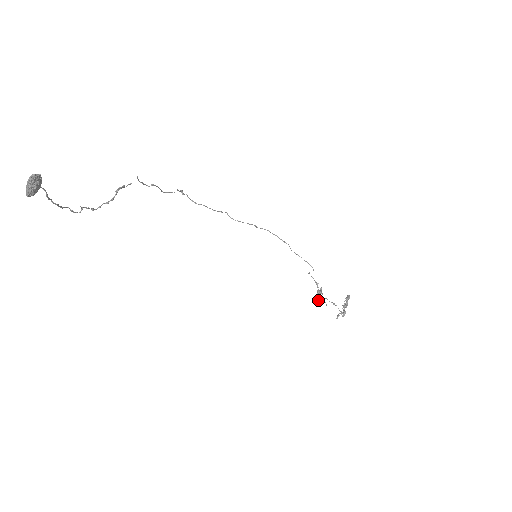
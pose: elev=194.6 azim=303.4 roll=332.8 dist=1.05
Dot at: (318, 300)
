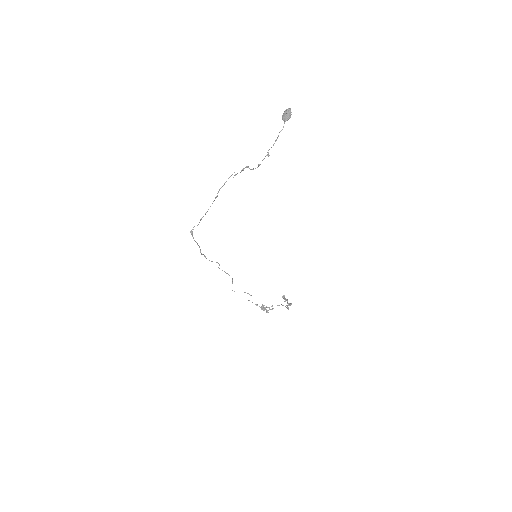
Dot at: (267, 311)
